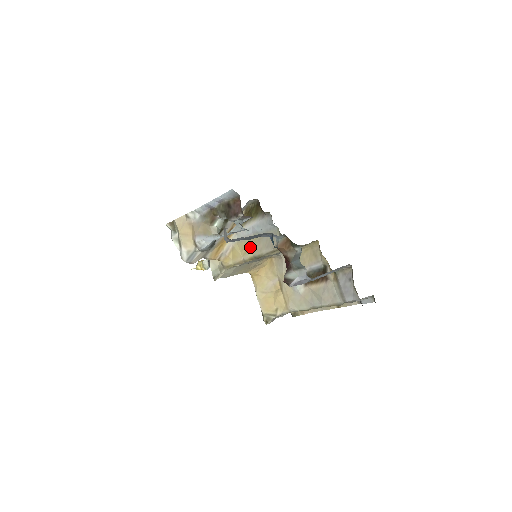
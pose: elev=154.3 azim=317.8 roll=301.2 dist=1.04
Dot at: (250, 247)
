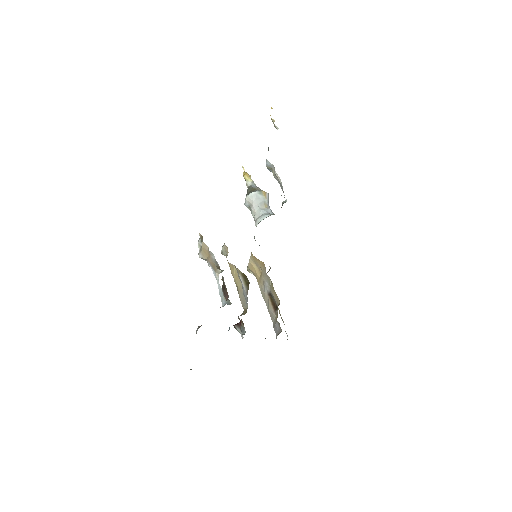
Dot at: (238, 283)
